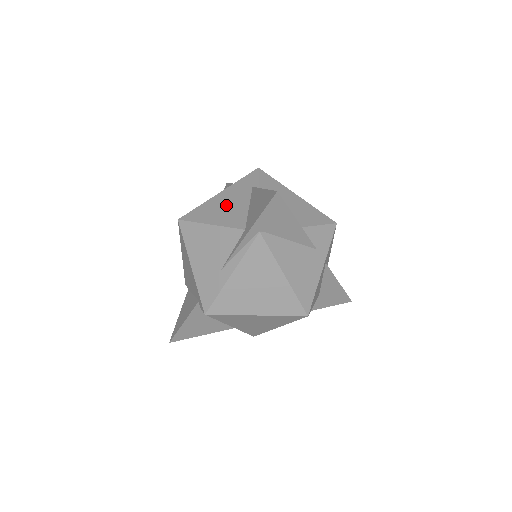
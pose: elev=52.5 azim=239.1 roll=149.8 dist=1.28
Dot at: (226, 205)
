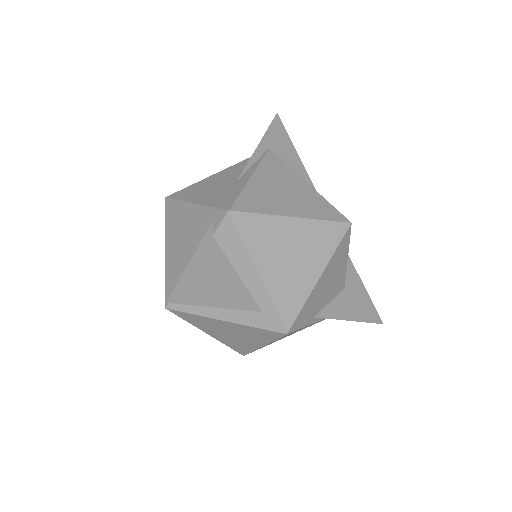
Dot at: occluded
